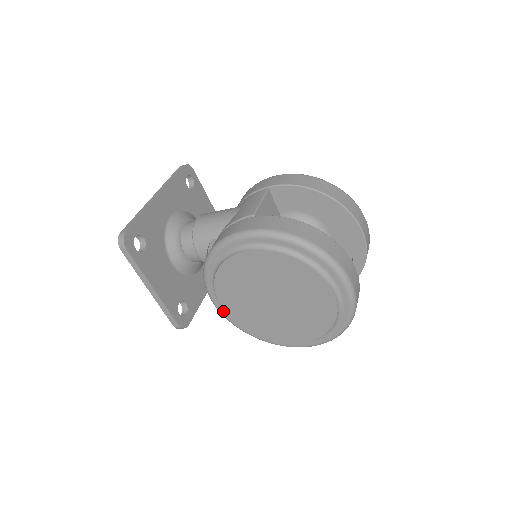
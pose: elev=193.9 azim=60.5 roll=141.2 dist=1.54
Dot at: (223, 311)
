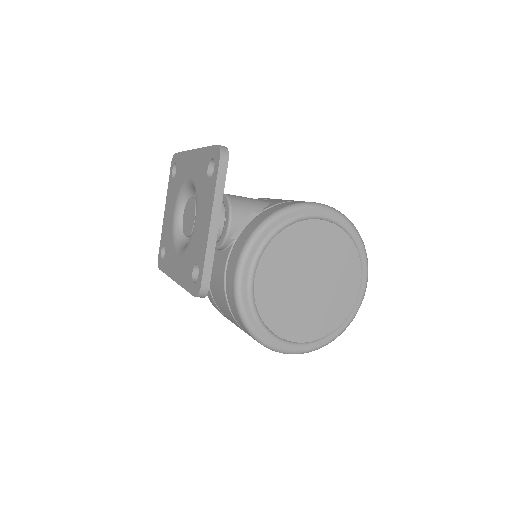
Dot at: (245, 290)
